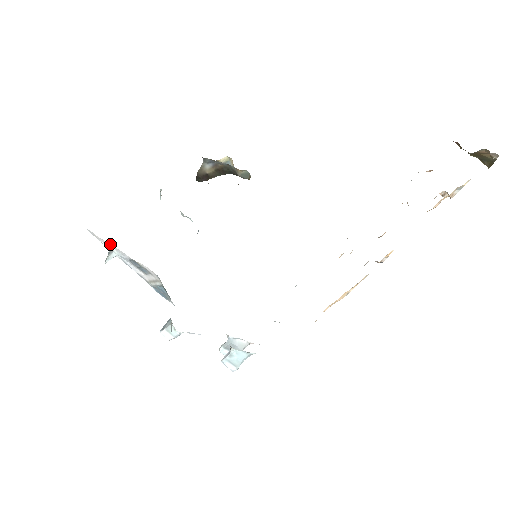
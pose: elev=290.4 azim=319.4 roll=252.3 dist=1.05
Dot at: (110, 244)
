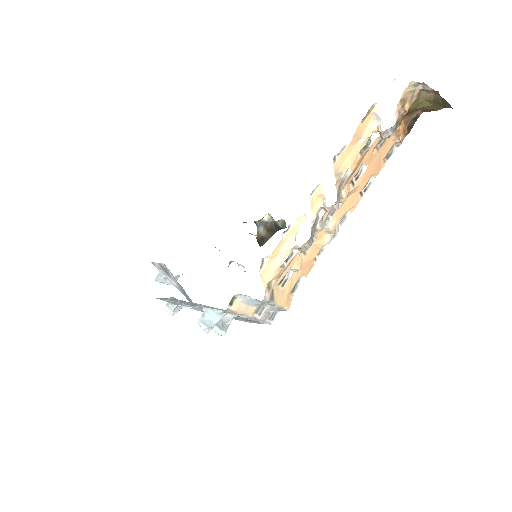
Dot at: (155, 263)
